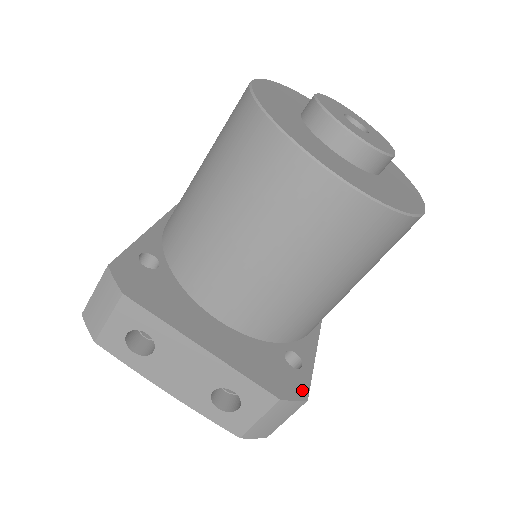
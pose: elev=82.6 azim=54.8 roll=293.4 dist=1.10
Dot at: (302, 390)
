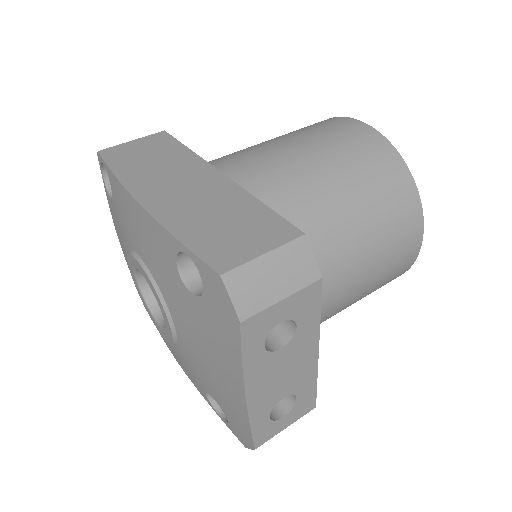
Dot at: occluded
